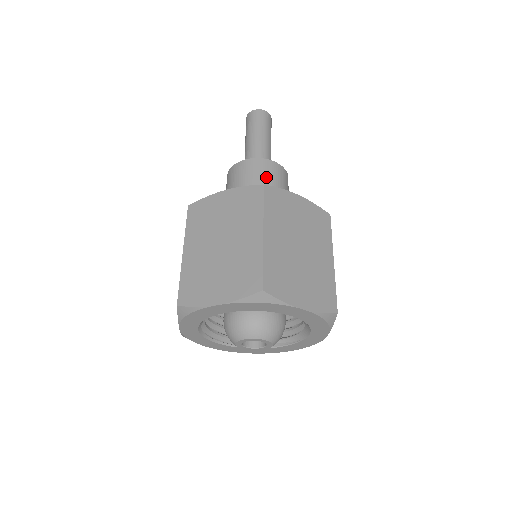
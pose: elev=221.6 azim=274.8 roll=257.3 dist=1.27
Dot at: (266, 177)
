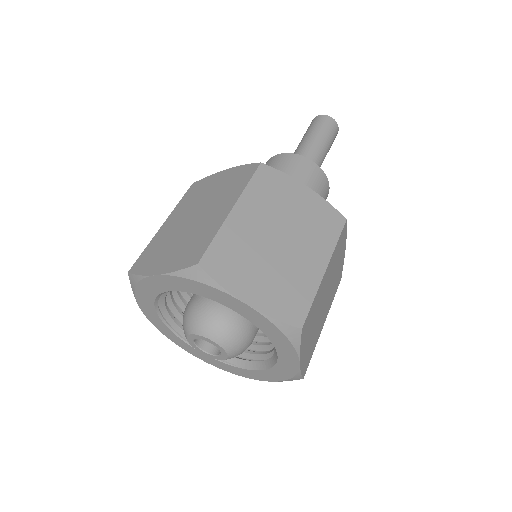
Dot at: occluded
